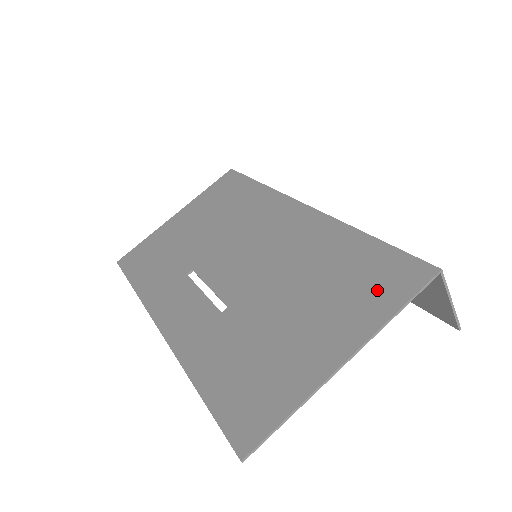
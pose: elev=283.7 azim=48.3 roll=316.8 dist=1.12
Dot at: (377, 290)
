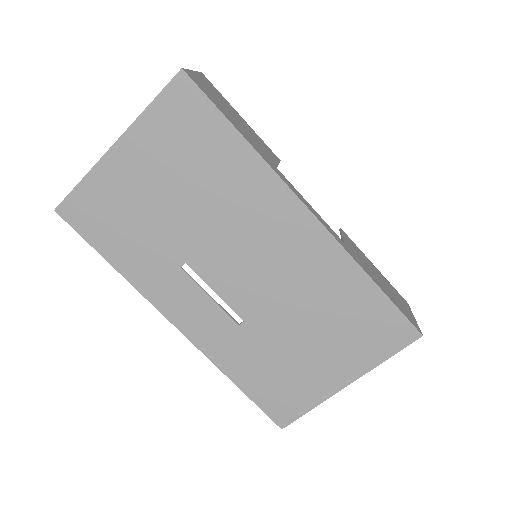
Dot at: (375, 341)
